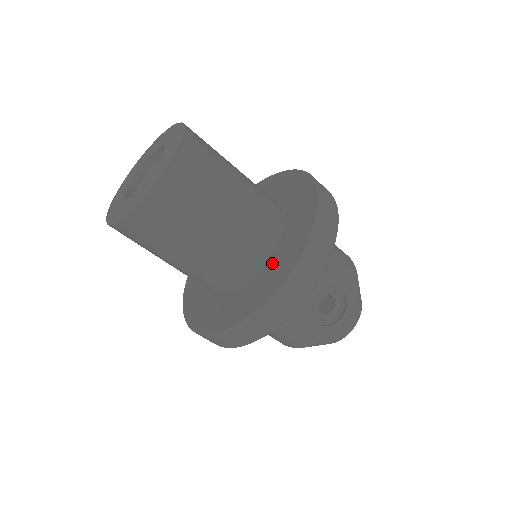
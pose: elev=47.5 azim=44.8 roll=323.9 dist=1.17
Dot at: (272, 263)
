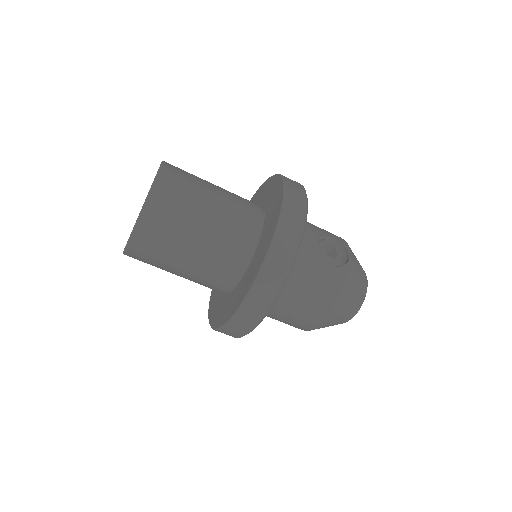
Dot at: (268, 217)
